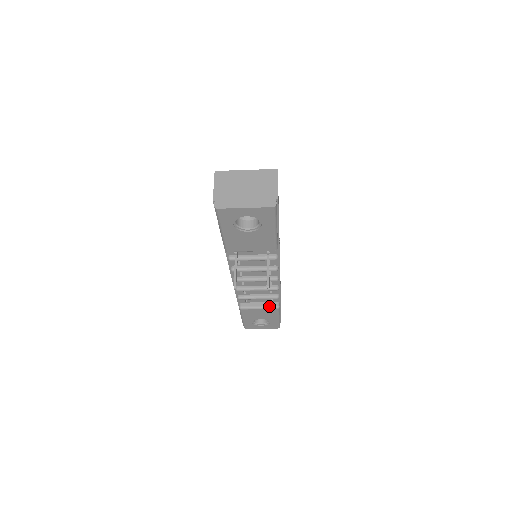
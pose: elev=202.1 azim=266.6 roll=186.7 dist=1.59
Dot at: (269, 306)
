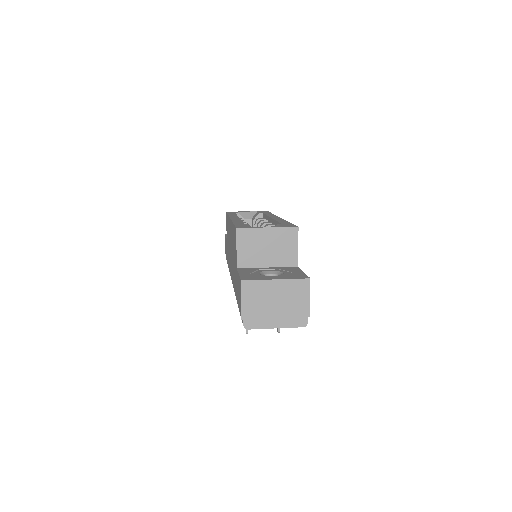
Dot at: occluded
